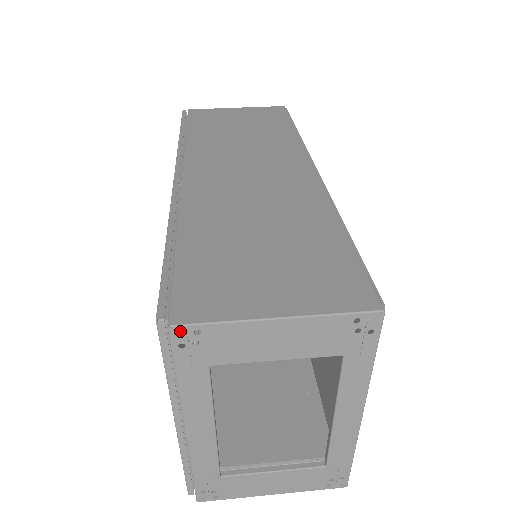
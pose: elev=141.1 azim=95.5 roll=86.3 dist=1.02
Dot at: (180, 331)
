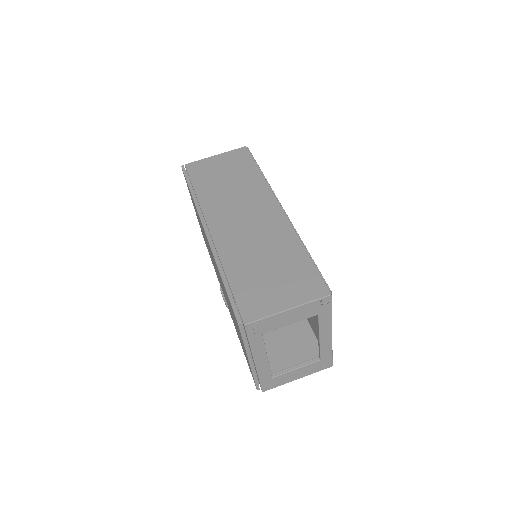
Dot at: (249, 325)
